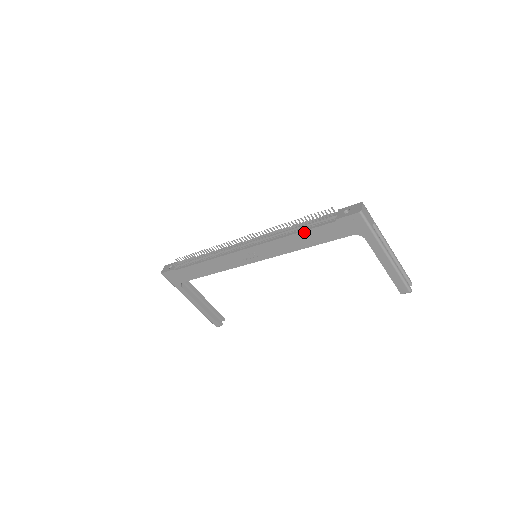
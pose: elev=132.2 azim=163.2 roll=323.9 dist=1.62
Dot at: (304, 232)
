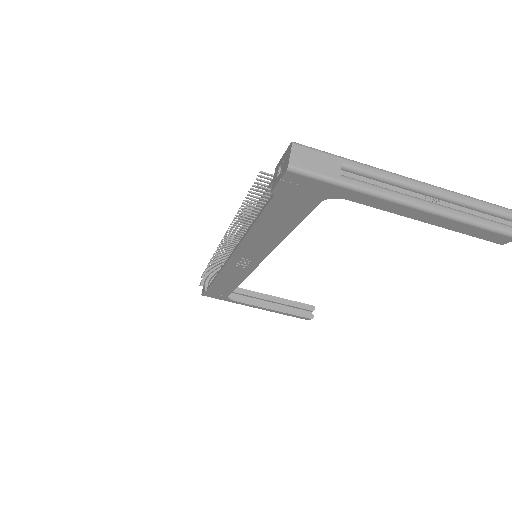
Dot at: (258, 222)
